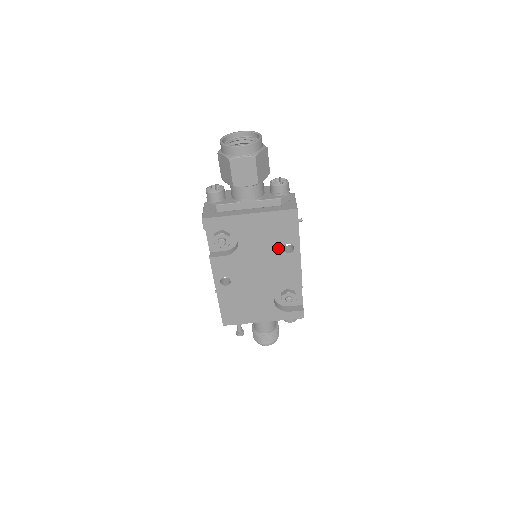
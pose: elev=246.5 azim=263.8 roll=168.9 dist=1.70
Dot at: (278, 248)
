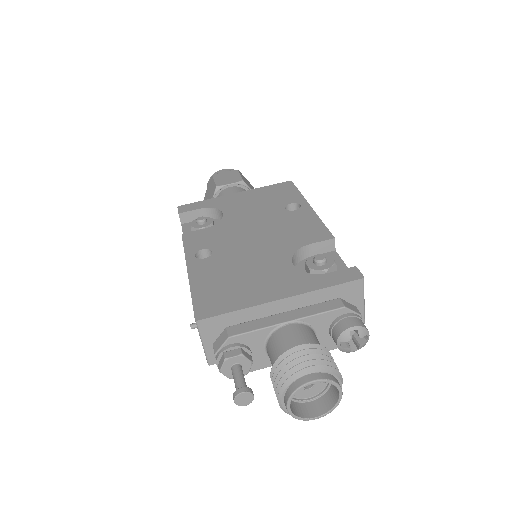
Dot at: (278, 210)
